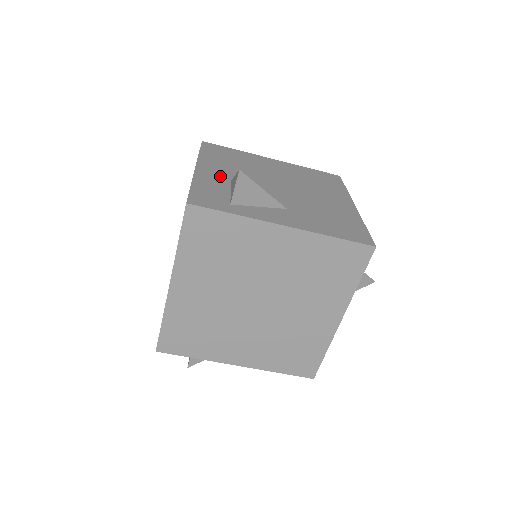
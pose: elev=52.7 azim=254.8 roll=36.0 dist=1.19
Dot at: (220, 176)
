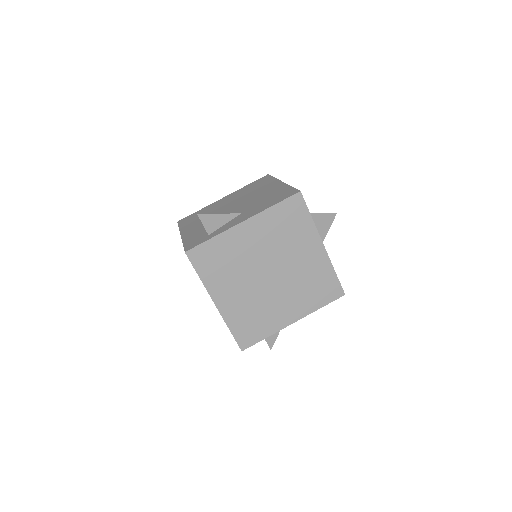
Dot at: (196, 228)
